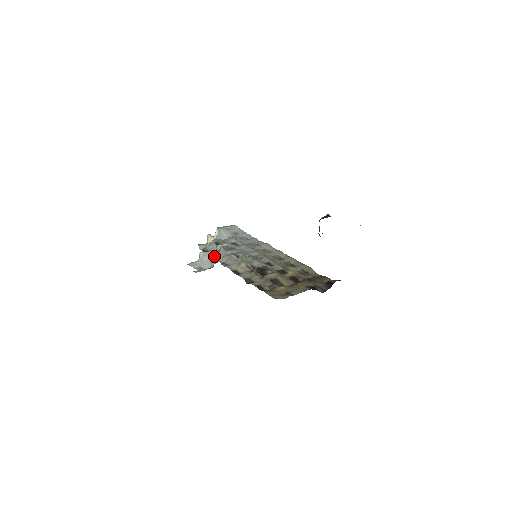
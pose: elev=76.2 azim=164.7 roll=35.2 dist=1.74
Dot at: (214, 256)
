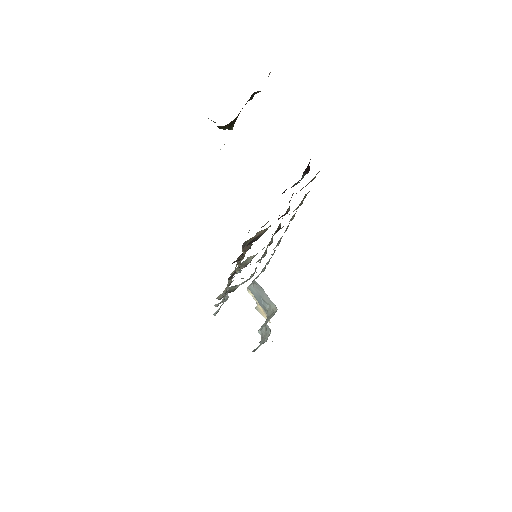
Dot at: occluded
